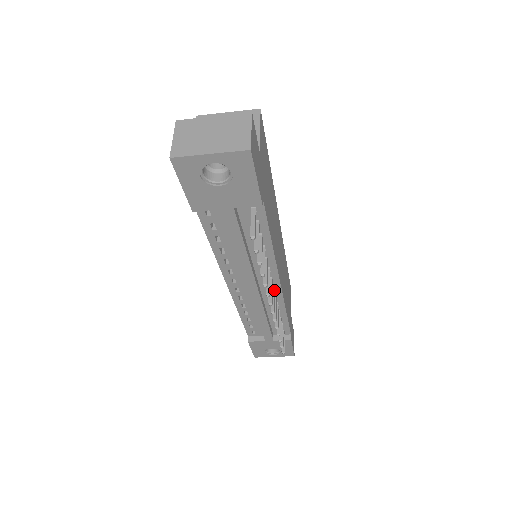
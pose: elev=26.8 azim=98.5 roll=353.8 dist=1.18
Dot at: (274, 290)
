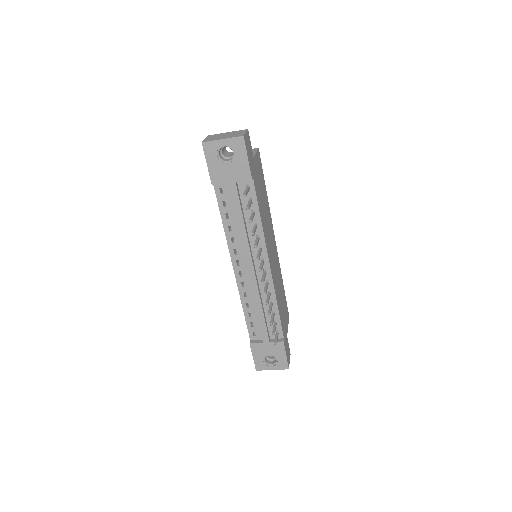
Dot at: (266, 272)
